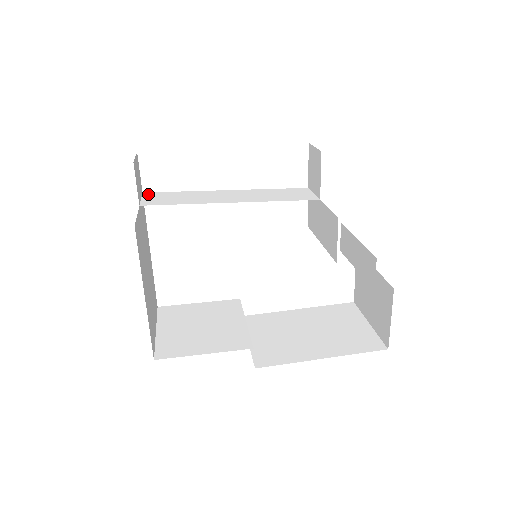
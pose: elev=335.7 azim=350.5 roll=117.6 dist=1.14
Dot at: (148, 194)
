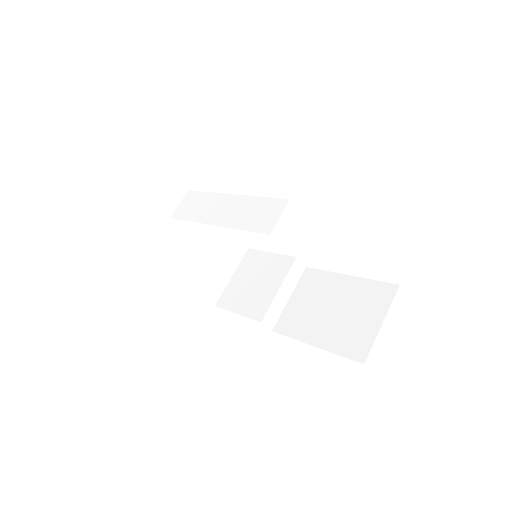
Dot at: (188, 195)
